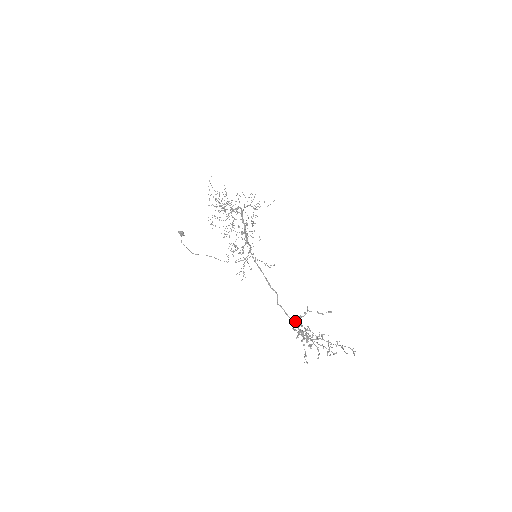
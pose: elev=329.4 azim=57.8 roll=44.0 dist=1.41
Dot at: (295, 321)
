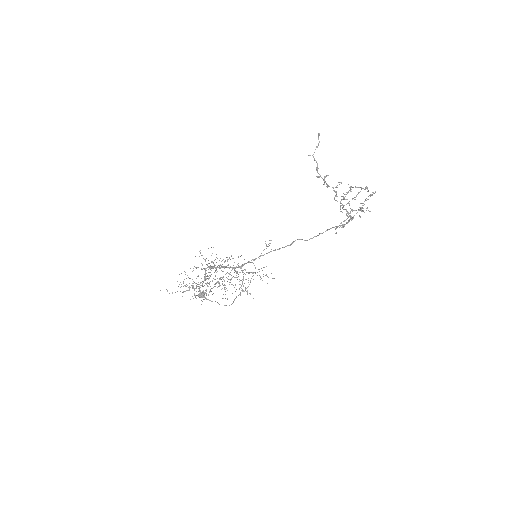
Dot at: occluded
